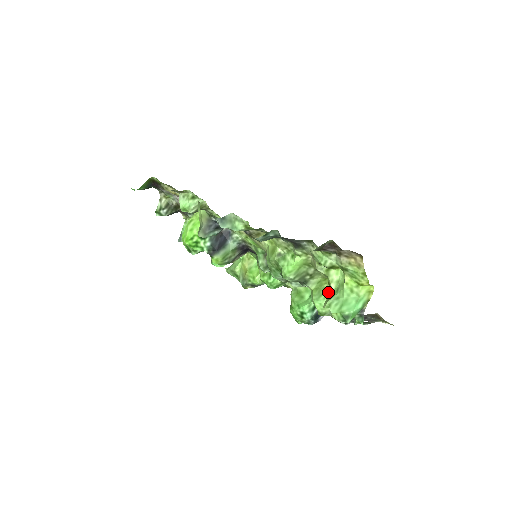
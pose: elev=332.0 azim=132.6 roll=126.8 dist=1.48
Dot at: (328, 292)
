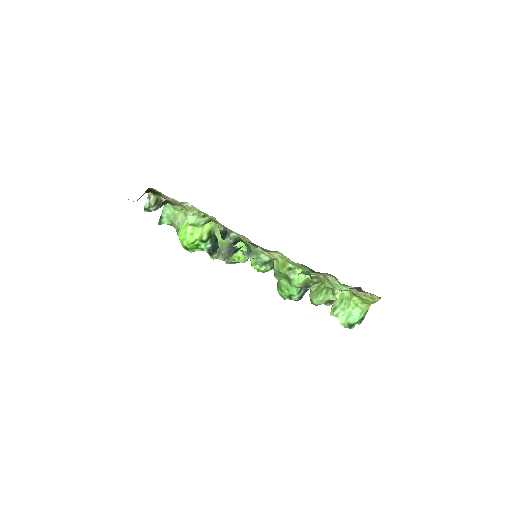
Dot at: (323, 290)
